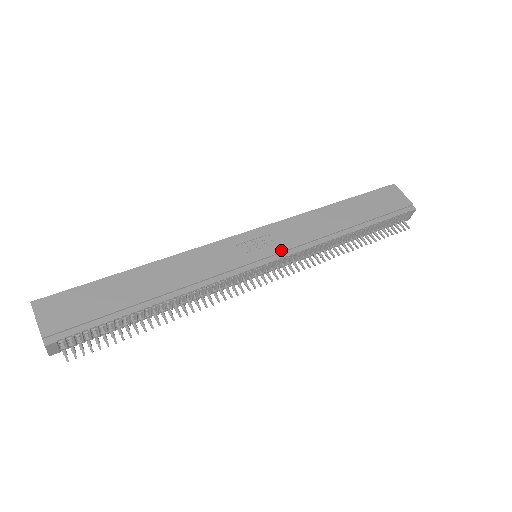
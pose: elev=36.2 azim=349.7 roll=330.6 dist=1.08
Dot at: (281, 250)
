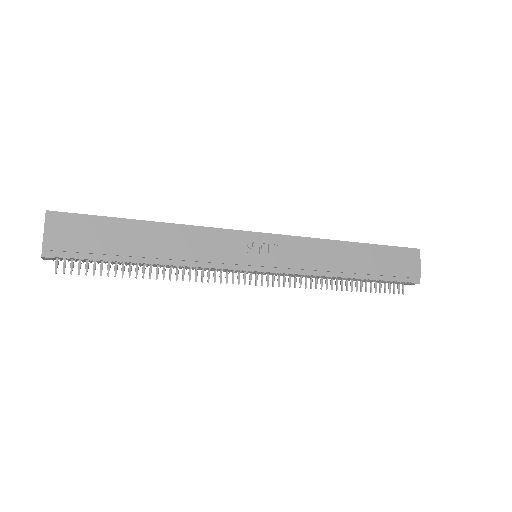
Dot at: (278, 265)
